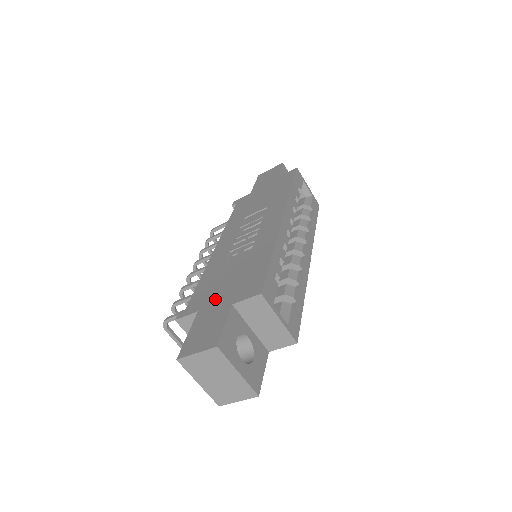
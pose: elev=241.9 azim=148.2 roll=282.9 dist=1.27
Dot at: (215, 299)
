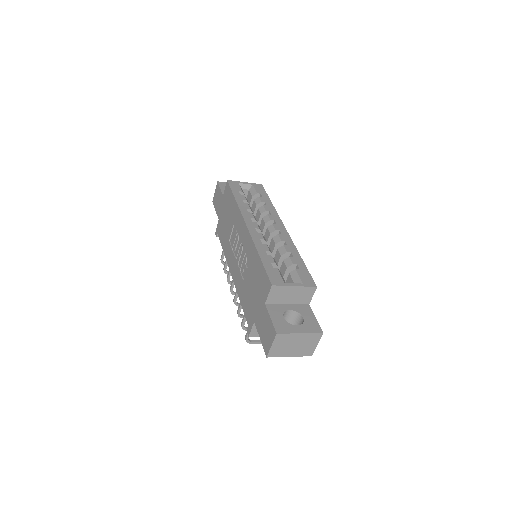
Dot at: (256, 307)
